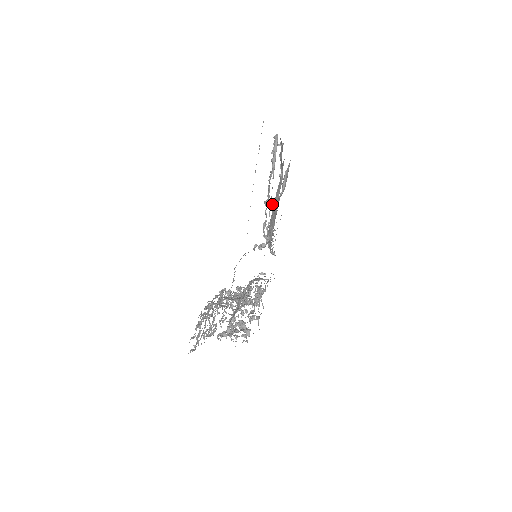
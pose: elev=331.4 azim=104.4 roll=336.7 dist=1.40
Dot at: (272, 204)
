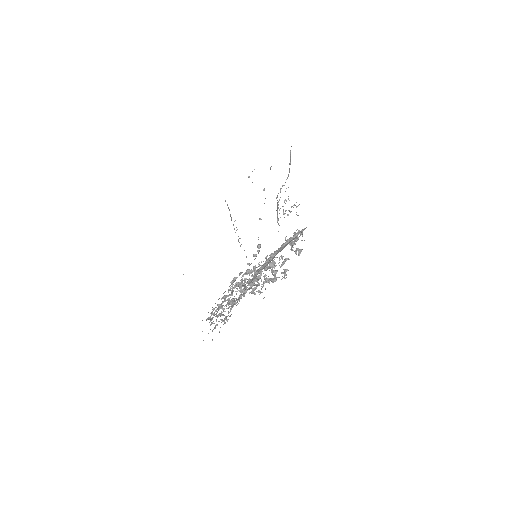
Dot at: (259, 219)
